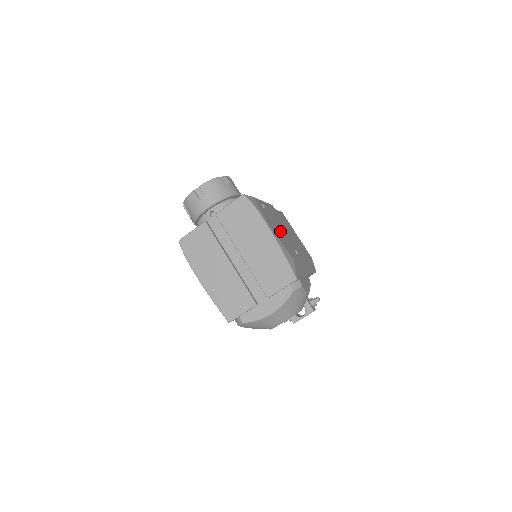
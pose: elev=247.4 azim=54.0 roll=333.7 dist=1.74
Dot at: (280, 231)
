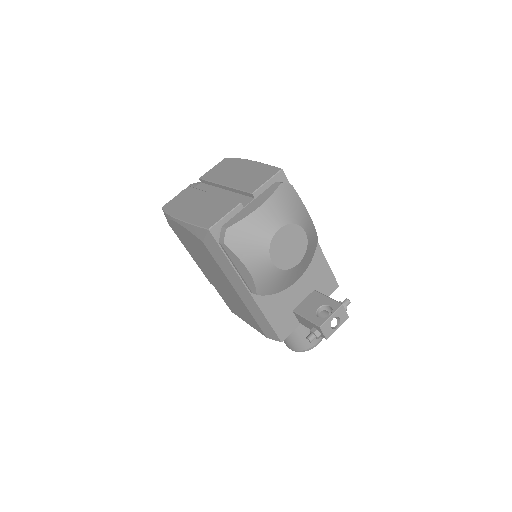
Dot at: occluded
